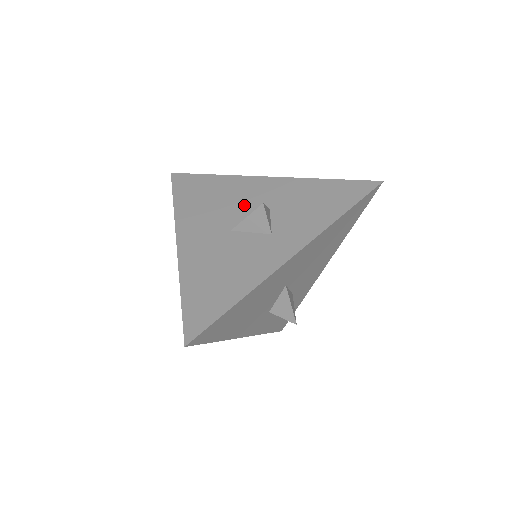
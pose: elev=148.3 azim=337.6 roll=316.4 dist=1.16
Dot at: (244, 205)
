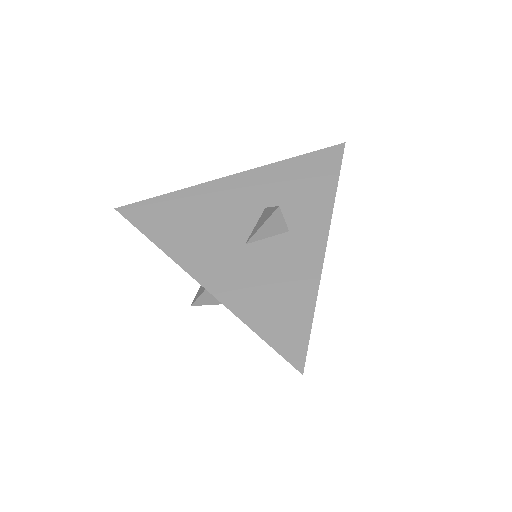
Dot at: (235, 213)
